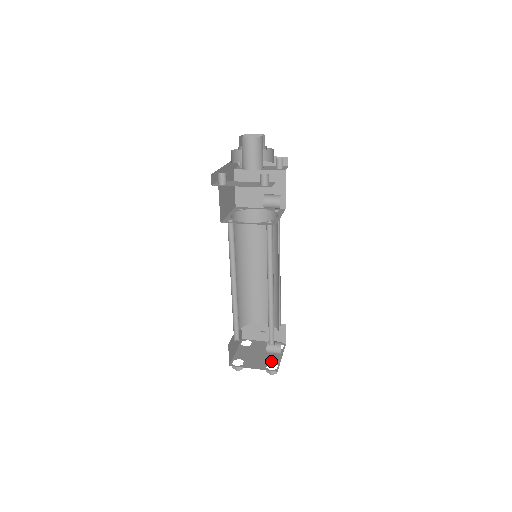
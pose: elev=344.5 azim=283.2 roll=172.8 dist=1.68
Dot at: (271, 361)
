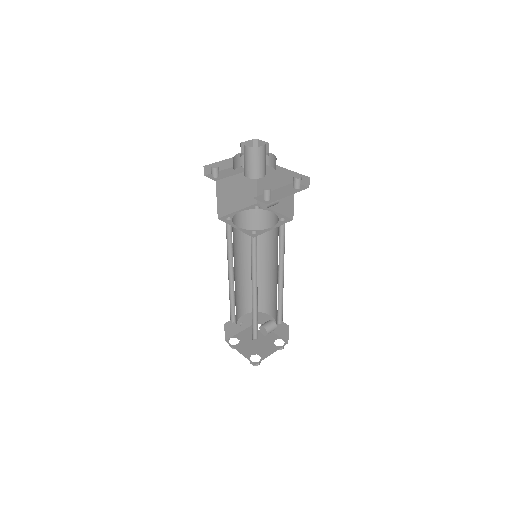
Dot at: (272, 340)
